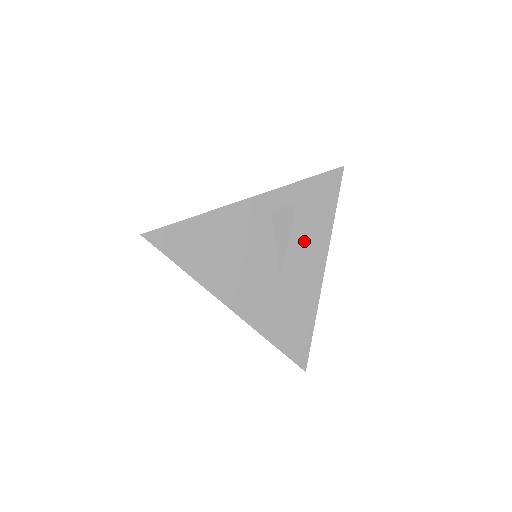
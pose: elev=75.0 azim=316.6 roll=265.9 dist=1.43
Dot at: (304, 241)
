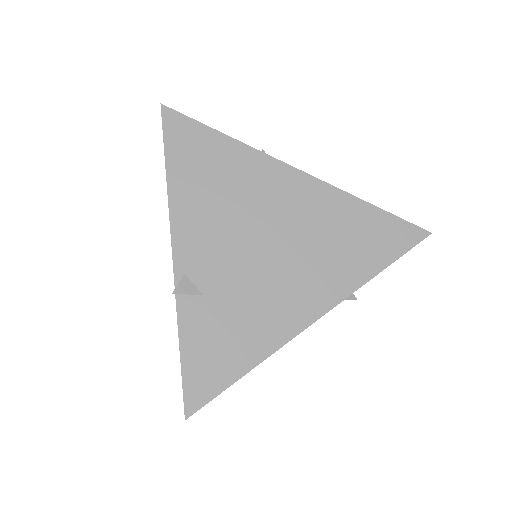
Dot at: occluded
